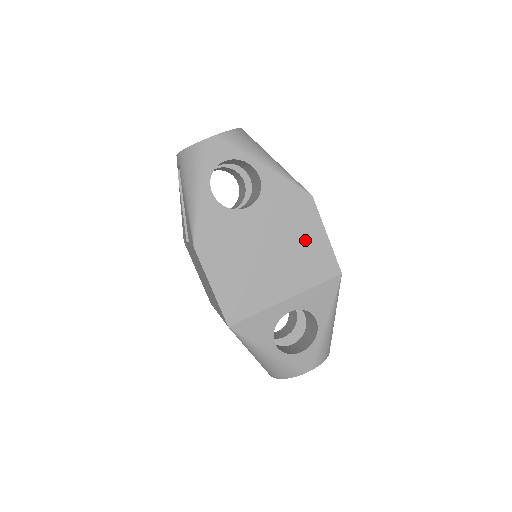
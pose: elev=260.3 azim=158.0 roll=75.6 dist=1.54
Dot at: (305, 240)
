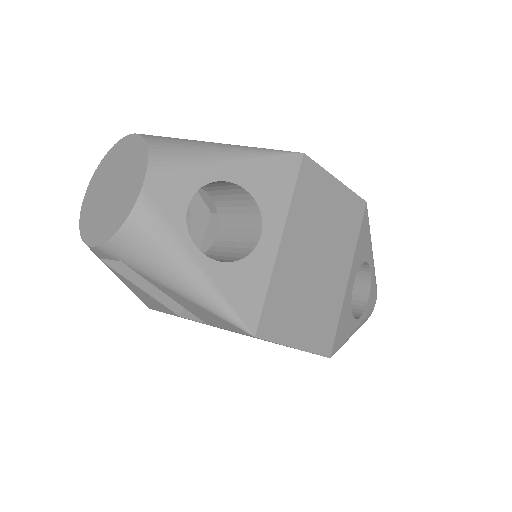
Dot at: (327, 207)
